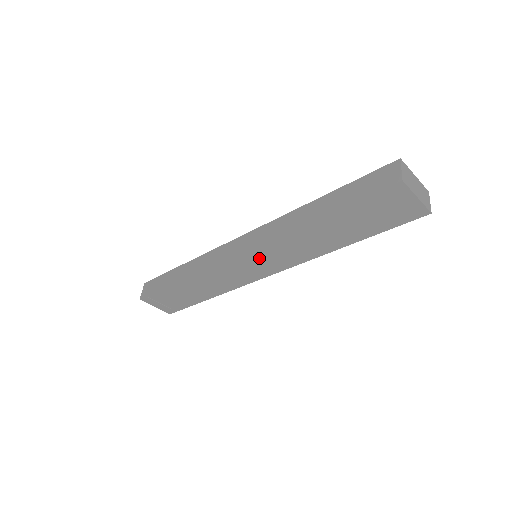
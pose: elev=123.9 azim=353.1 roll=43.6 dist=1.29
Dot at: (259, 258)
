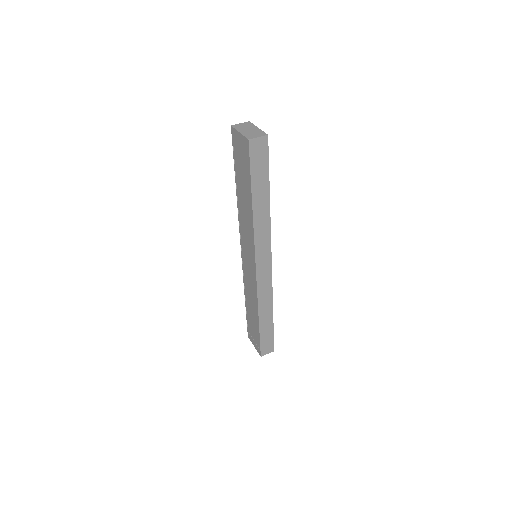
Dot at: (246, 248)
